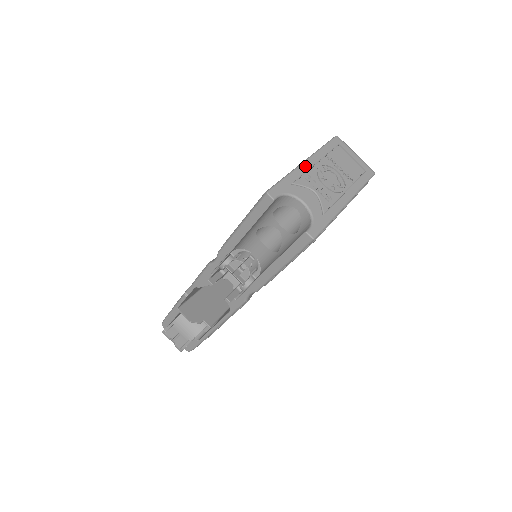
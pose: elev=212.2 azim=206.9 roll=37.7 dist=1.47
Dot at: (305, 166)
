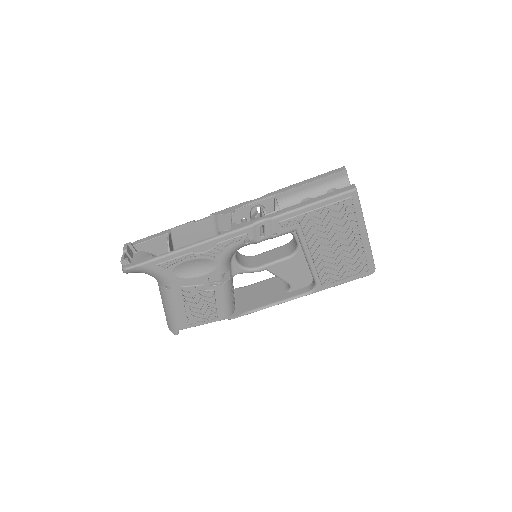
Dot at: occluded
